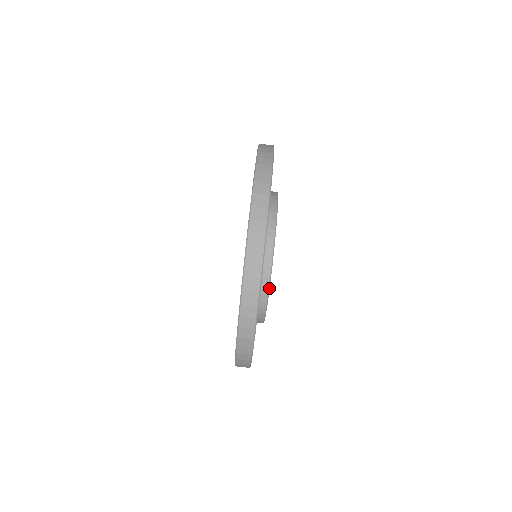
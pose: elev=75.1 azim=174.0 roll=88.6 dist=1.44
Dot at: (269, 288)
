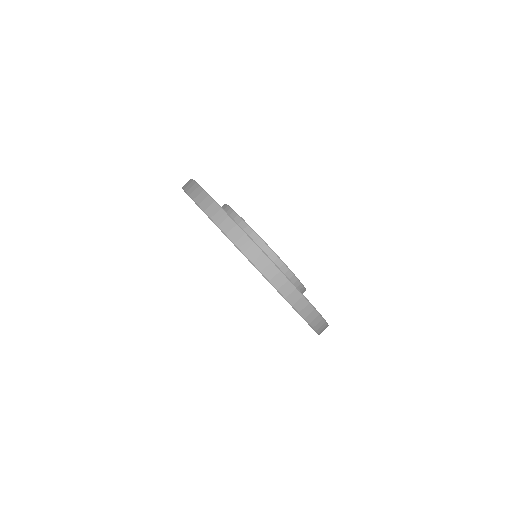
Dot at: (261, 239)
